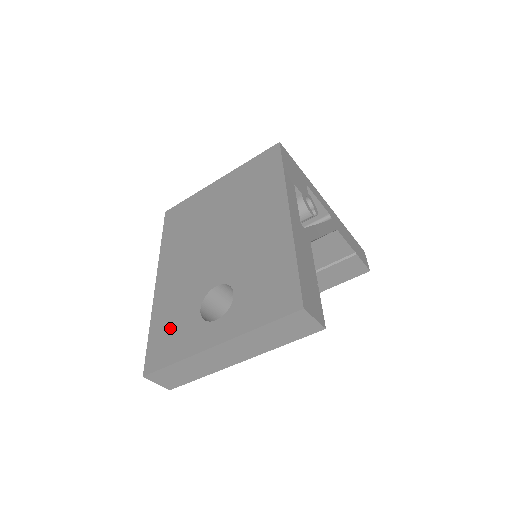
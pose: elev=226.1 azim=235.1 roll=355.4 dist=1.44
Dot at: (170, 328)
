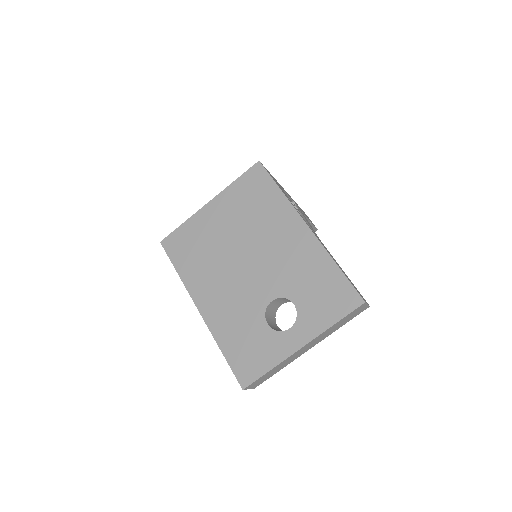
Dot at: (245, 346)
